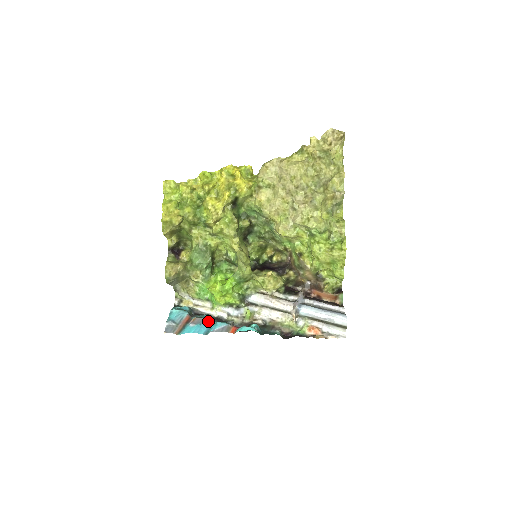
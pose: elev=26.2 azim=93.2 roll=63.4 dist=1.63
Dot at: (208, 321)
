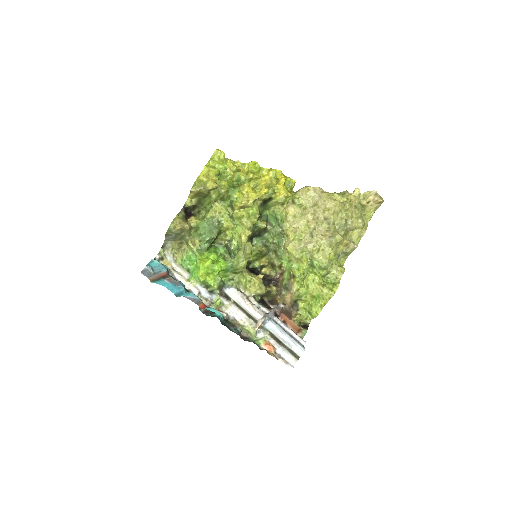
Dot at: (183, 287)
